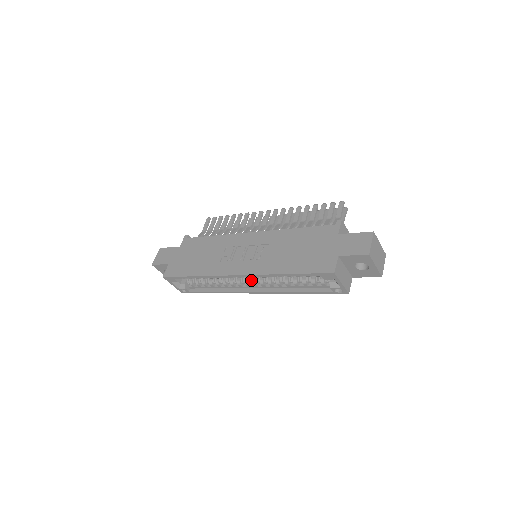
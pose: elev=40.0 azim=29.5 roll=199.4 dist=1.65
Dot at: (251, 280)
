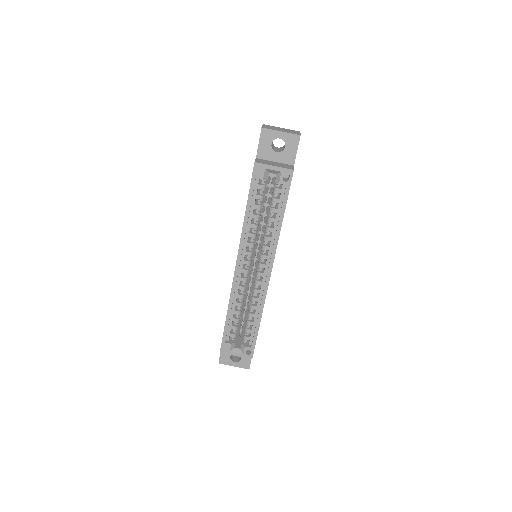
Dot at: (258, 267)
